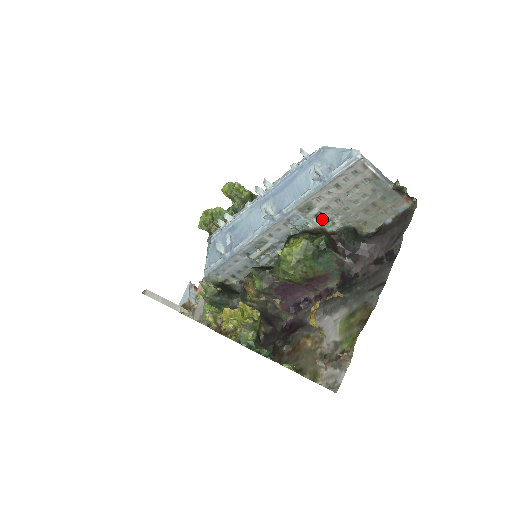
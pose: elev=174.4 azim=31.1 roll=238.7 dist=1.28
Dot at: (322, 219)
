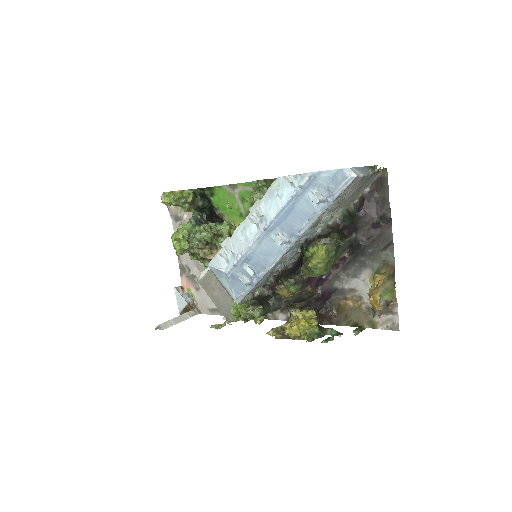
Dot at: (325, 221)
